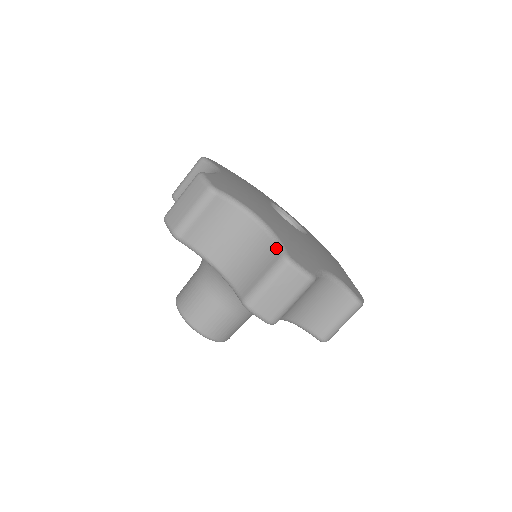
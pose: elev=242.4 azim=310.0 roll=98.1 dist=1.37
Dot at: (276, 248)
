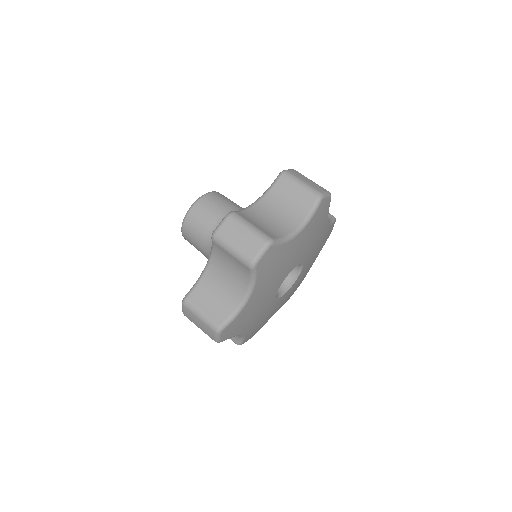
Dot at: (227, 318)
